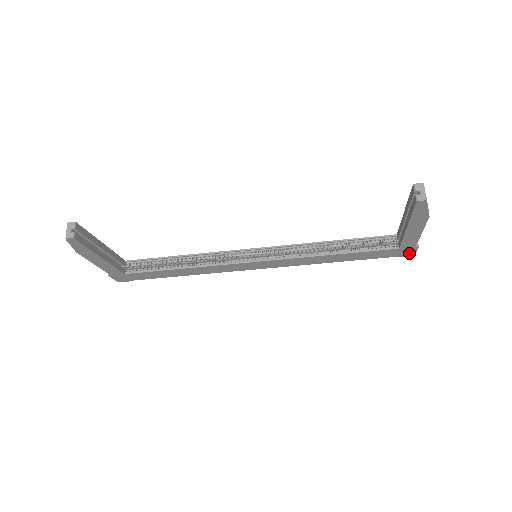
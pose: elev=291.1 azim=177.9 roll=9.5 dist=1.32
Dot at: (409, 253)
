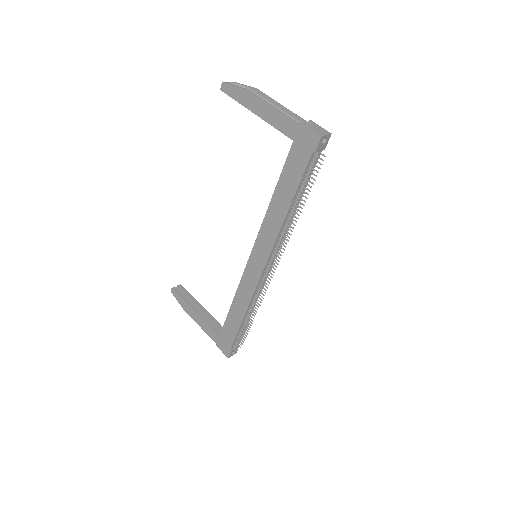
Dot at: (312, 138)
